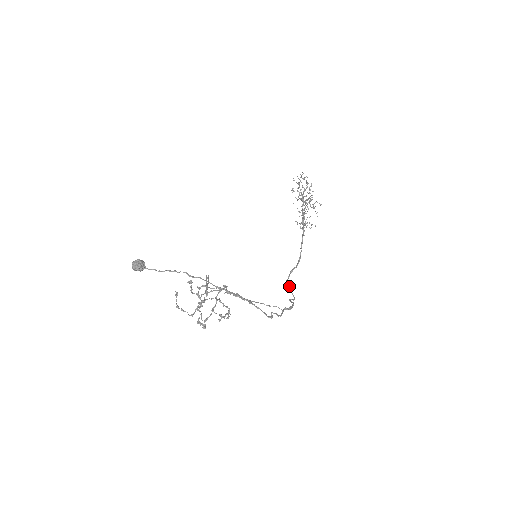
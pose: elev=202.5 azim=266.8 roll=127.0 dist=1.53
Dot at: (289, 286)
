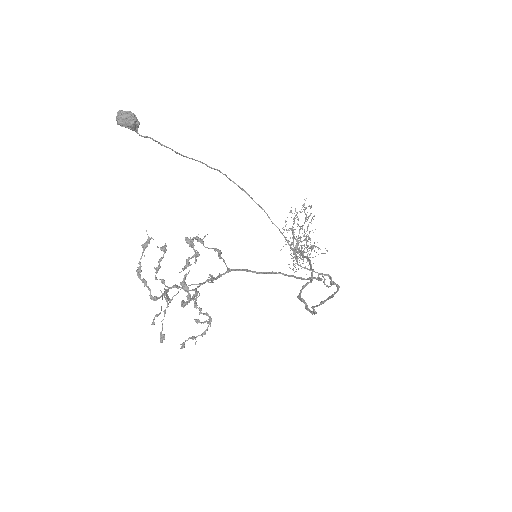
Dot at: (304, 300)
